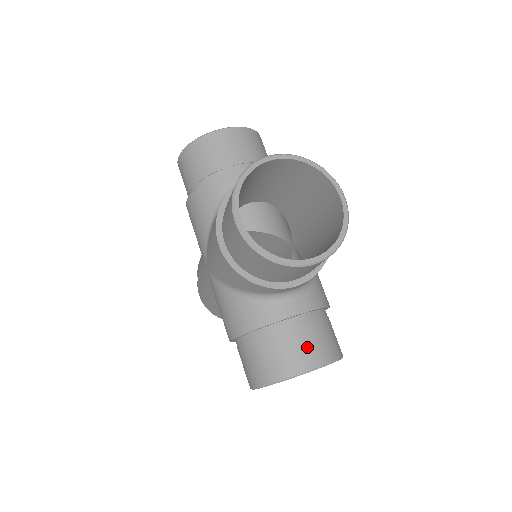
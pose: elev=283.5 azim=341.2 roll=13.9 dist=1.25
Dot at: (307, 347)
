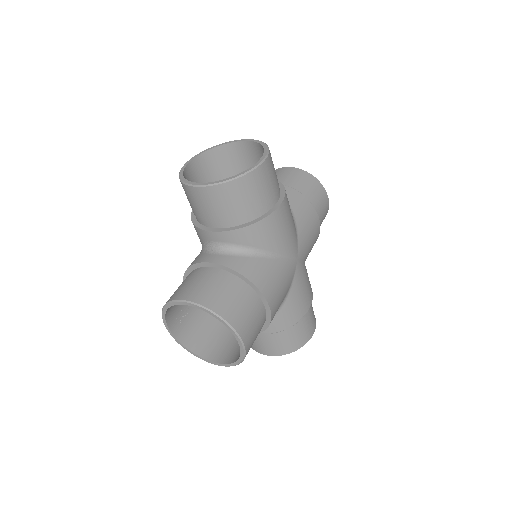
Dot at: (197, 286)
